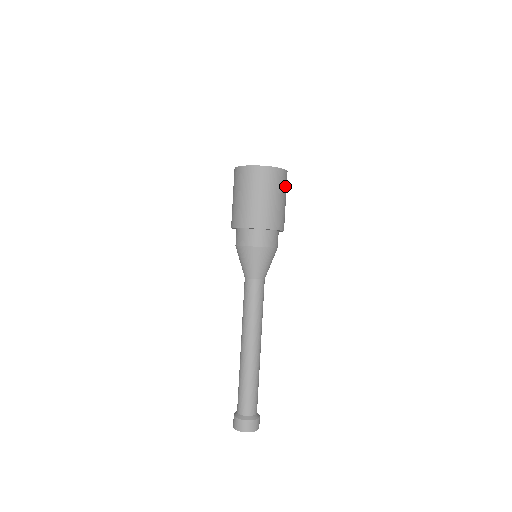
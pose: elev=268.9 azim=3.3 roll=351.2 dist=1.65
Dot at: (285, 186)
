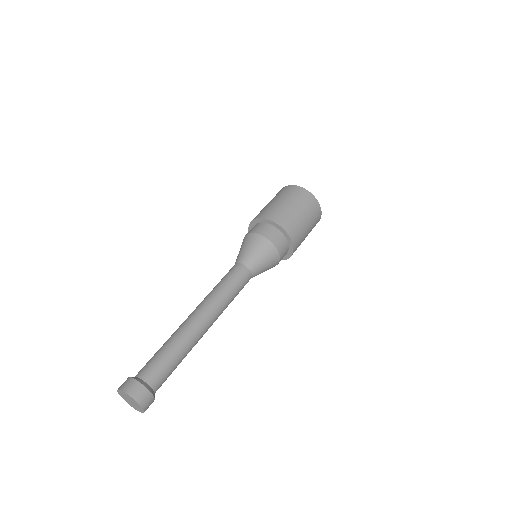
Dot at: (313, 214)
